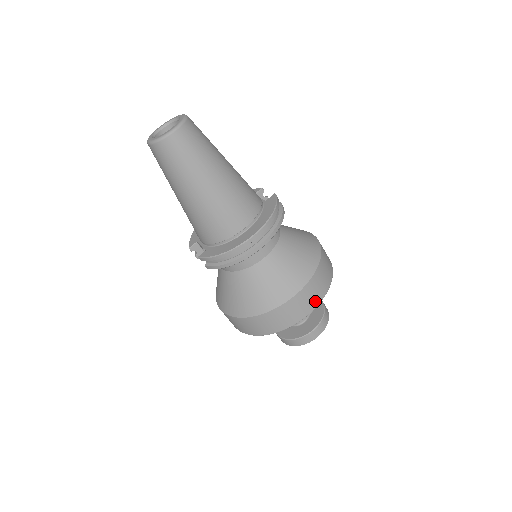
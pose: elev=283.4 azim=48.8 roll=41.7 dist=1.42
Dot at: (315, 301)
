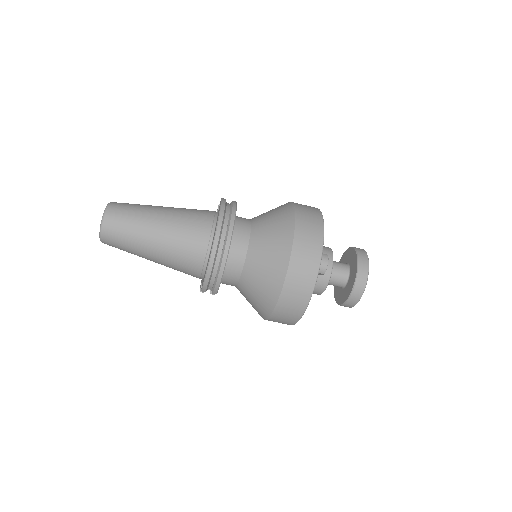
Dot at: (316, 248)
